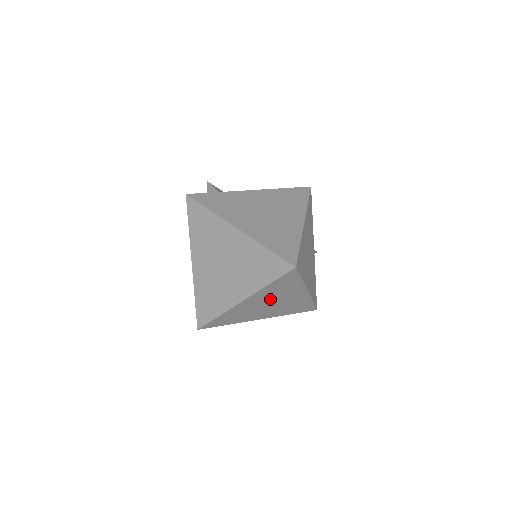
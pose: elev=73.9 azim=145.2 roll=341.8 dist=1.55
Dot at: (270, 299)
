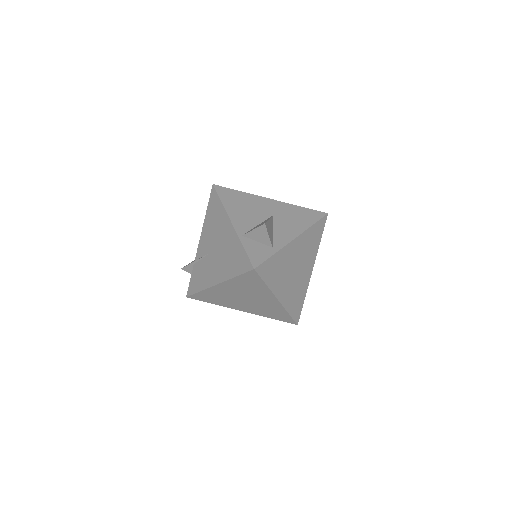
Dot at: occluded
